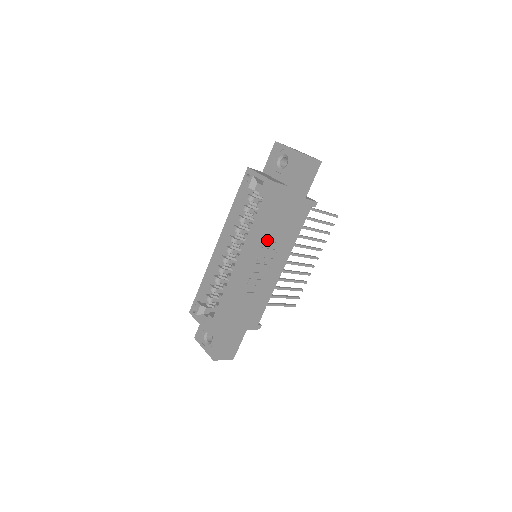
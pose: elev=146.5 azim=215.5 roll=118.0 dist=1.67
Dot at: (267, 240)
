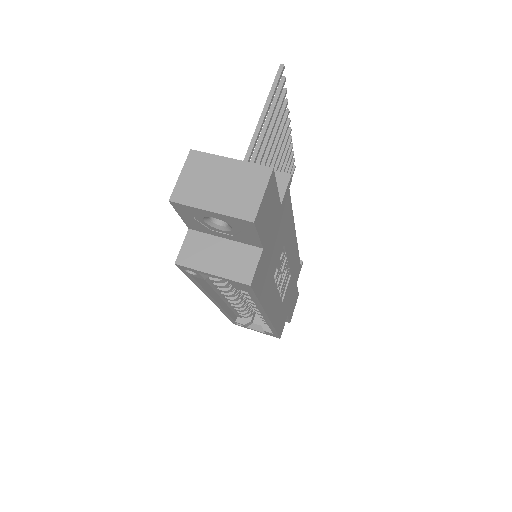
Dot at: (274, 274)
